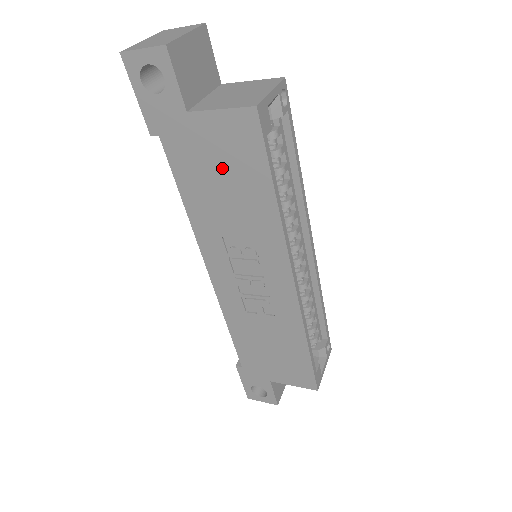
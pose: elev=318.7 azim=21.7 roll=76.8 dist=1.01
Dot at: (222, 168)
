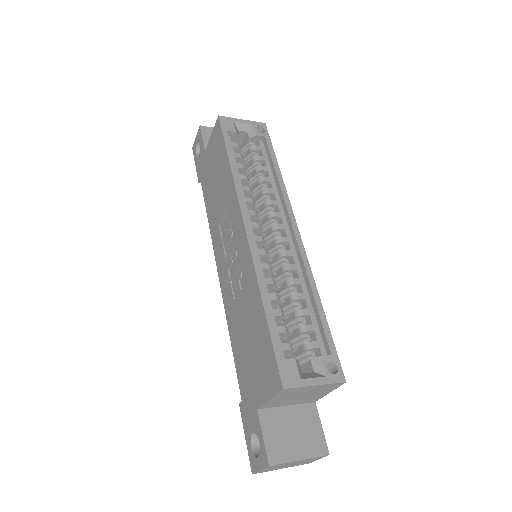
Dot at: (215, 170)
